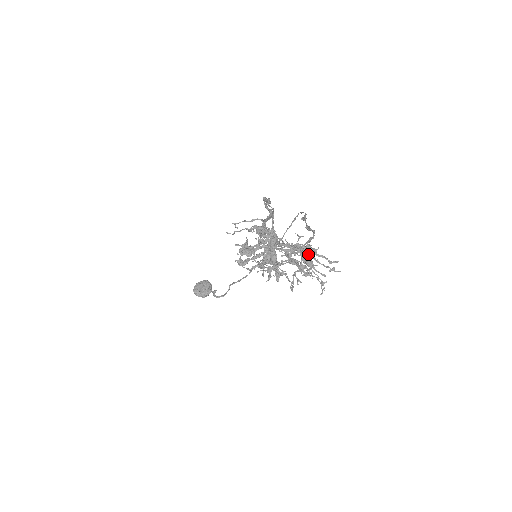
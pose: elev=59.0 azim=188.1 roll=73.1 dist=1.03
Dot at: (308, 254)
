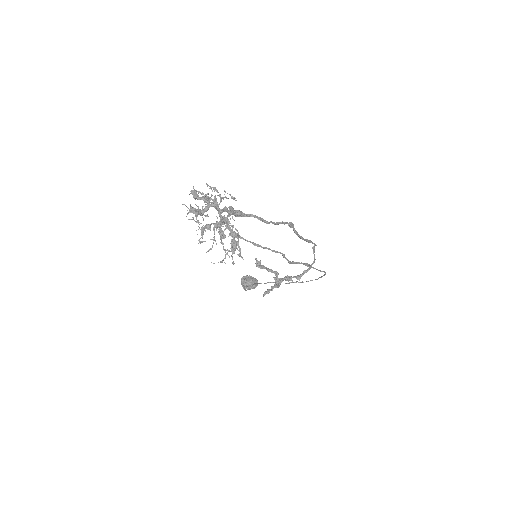
Dot at: (220, 226)
